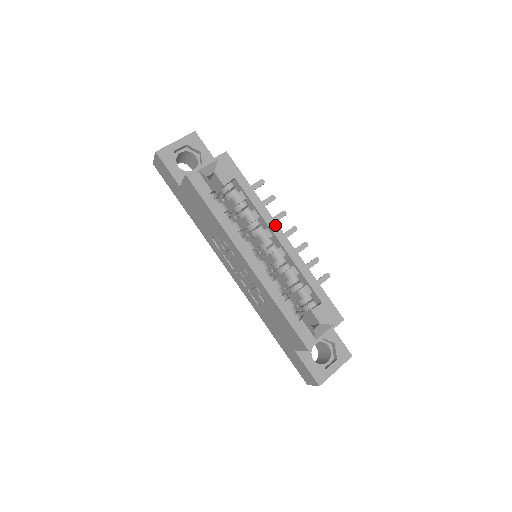
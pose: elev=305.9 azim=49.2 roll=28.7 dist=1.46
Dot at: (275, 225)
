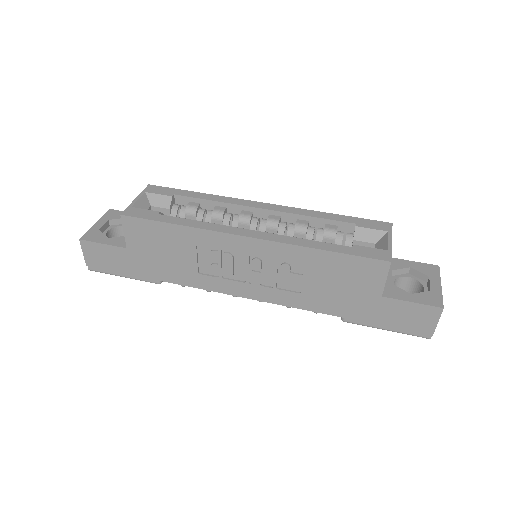
Dot at: (246, 202)
